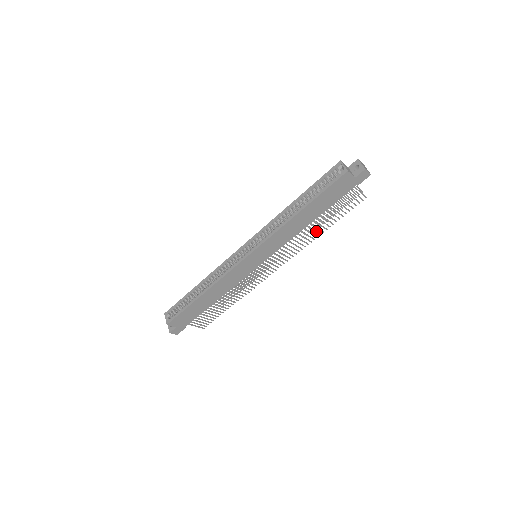
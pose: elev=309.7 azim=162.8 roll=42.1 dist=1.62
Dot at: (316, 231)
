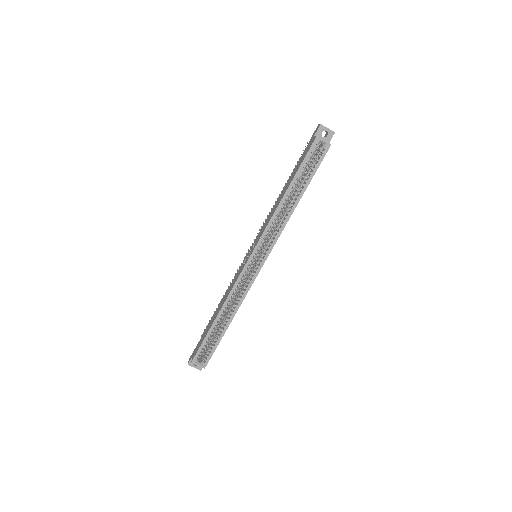
Dot at: occluded
